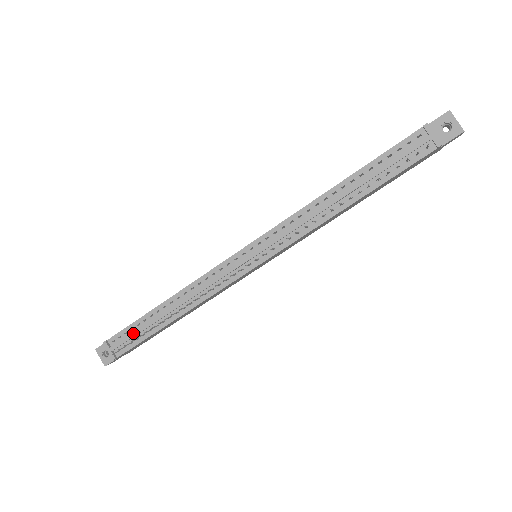
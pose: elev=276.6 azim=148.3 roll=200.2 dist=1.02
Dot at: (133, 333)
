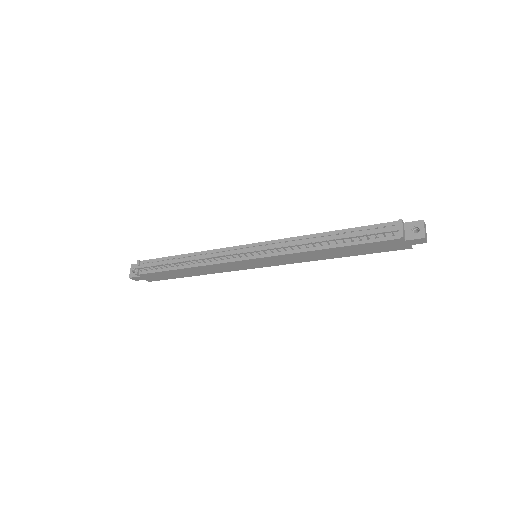
Dot at: (157, 263)
